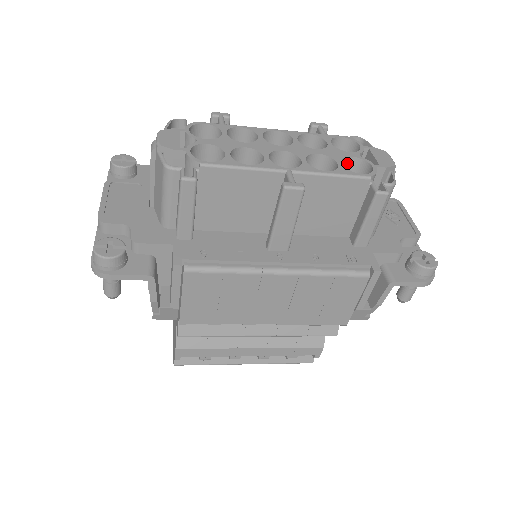
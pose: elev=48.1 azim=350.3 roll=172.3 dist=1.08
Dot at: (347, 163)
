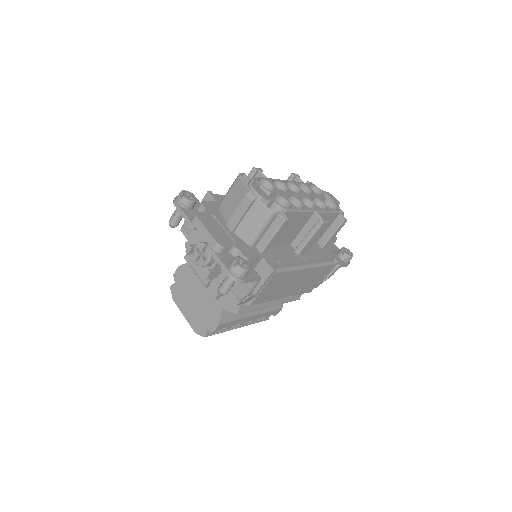
Dot at: occluded
